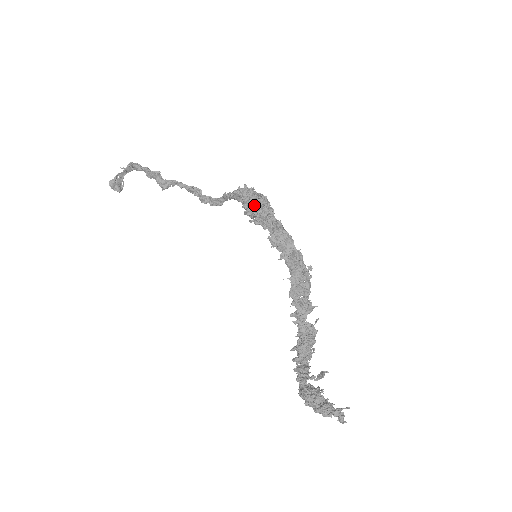
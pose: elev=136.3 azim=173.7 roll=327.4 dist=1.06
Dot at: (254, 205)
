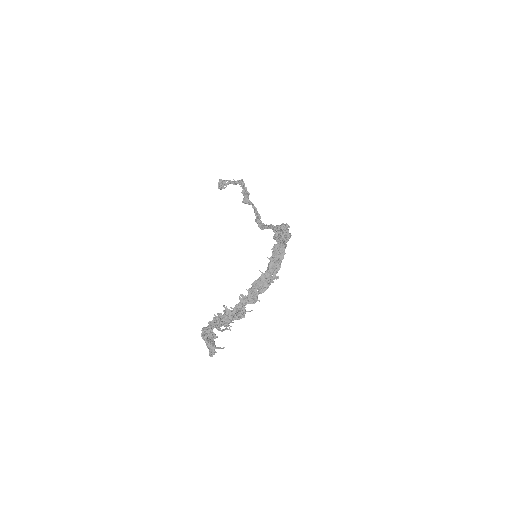
Dot at: (283, 230)
